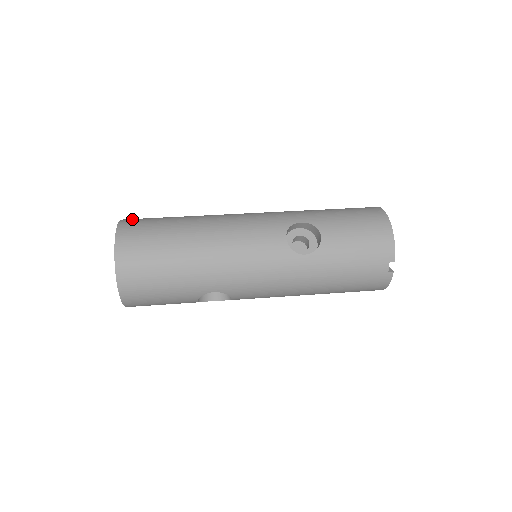
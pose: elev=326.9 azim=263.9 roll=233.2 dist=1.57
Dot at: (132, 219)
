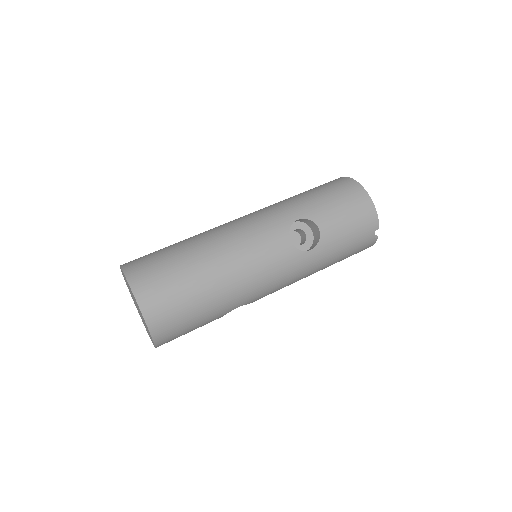
Dot at: (134, 265)
